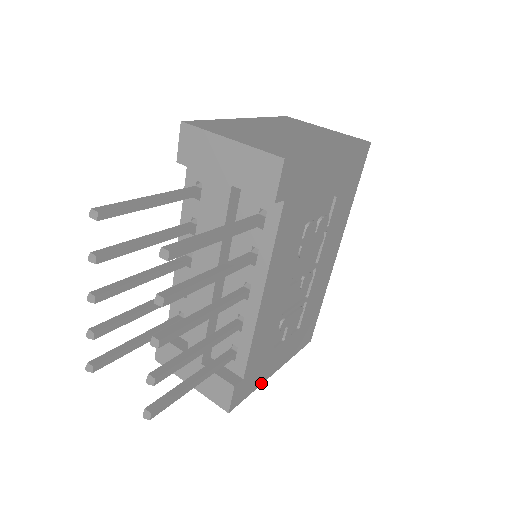
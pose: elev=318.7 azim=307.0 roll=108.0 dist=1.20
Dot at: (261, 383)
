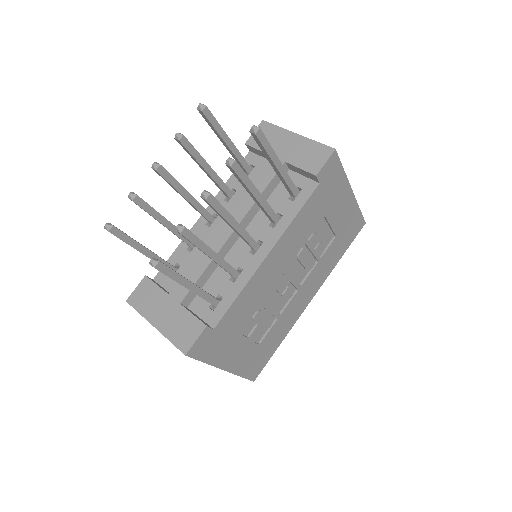
Dot at: (214, 364)
